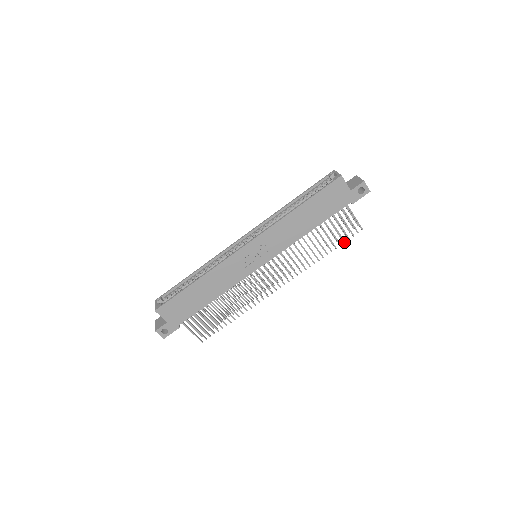
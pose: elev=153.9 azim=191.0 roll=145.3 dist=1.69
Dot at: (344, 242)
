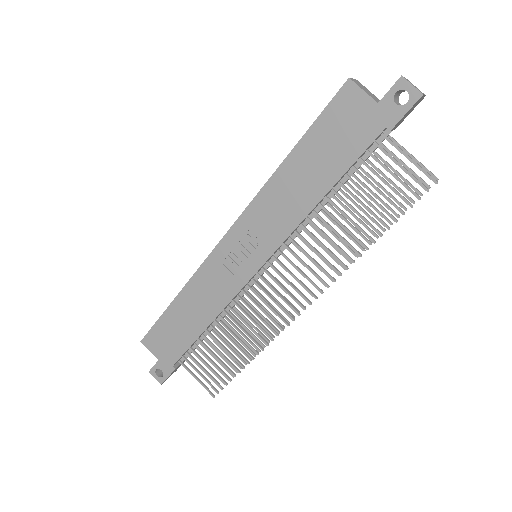
Dot at: (402, 214)
